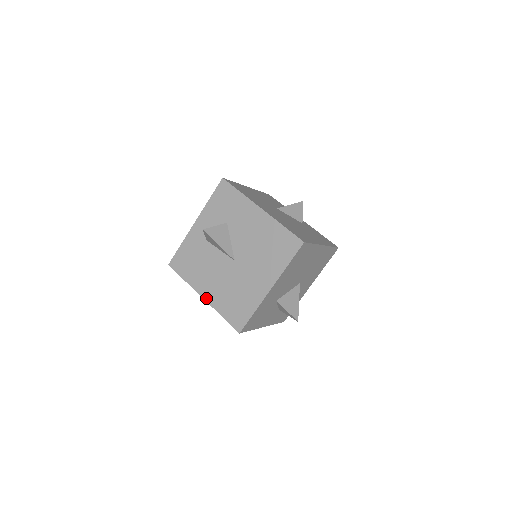
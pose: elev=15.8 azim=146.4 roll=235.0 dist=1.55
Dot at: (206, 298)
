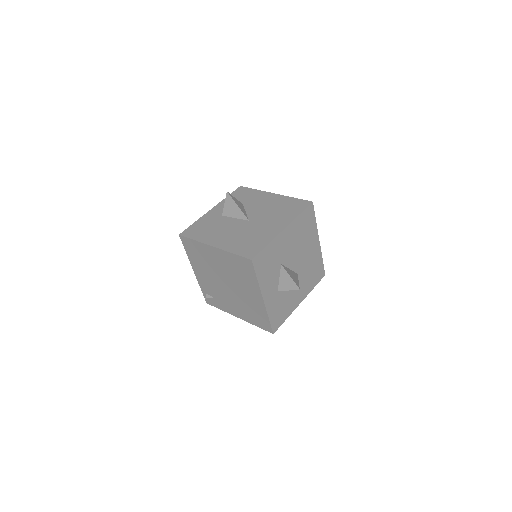
Dot at: (217, 246)
